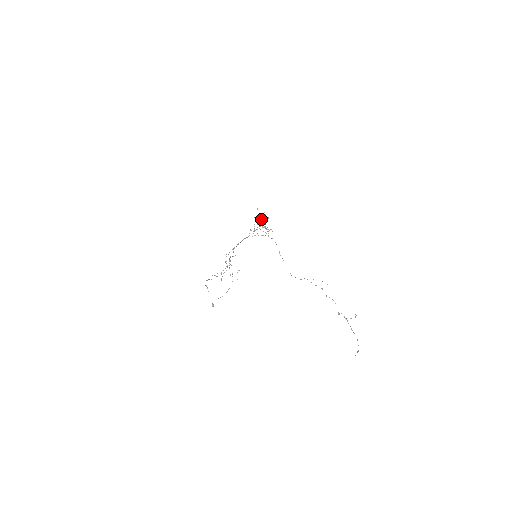
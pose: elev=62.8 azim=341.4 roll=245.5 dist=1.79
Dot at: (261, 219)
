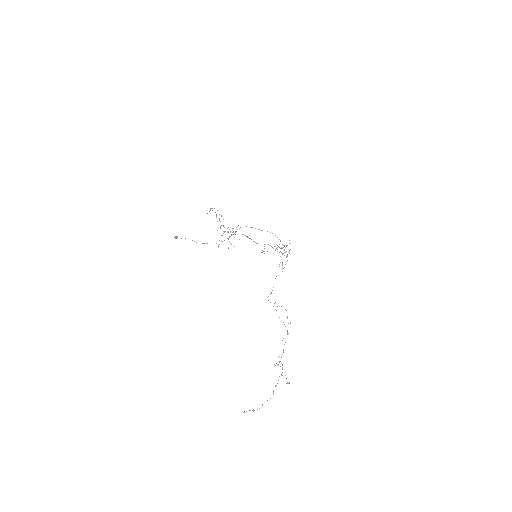
Dot at: occluded
